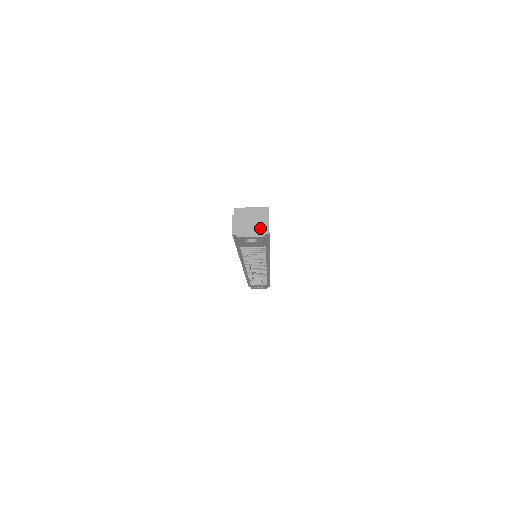
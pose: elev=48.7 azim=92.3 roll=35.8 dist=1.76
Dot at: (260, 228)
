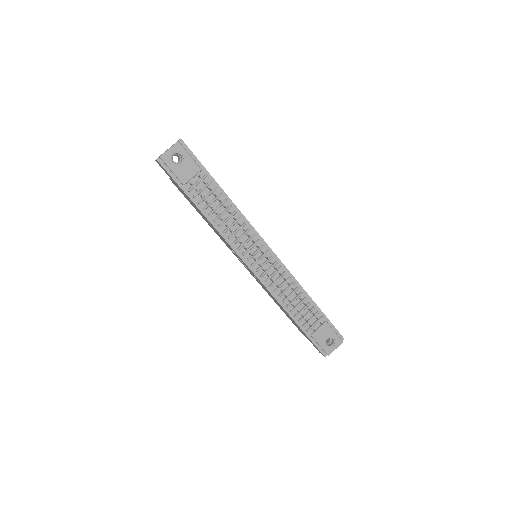
Dot at: occluded
